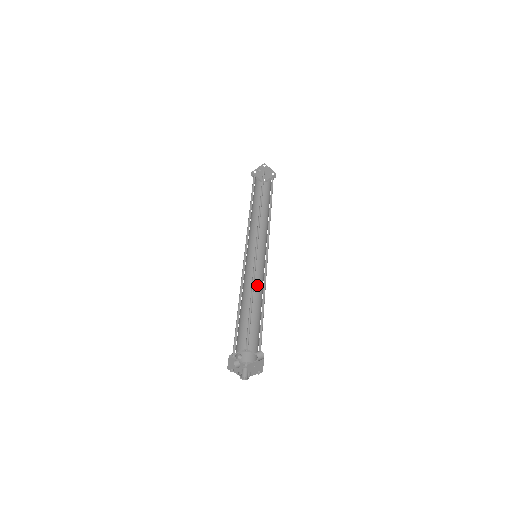
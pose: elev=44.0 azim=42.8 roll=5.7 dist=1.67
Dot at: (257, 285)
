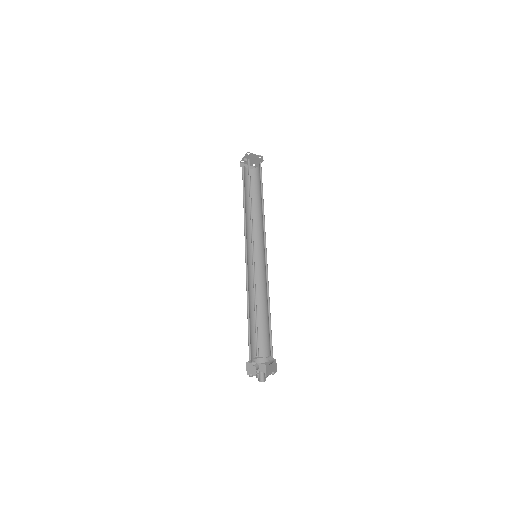
Dot at: (263, 284)
